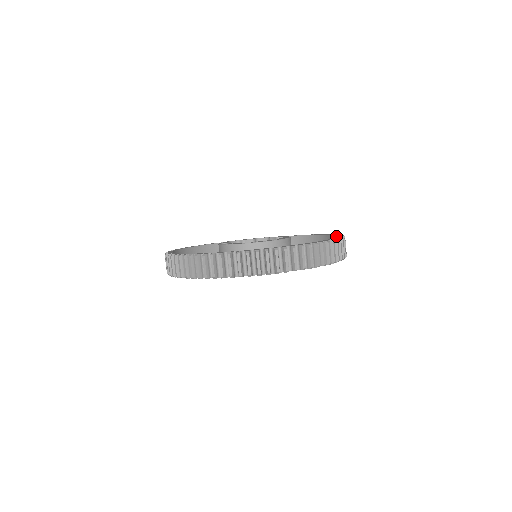
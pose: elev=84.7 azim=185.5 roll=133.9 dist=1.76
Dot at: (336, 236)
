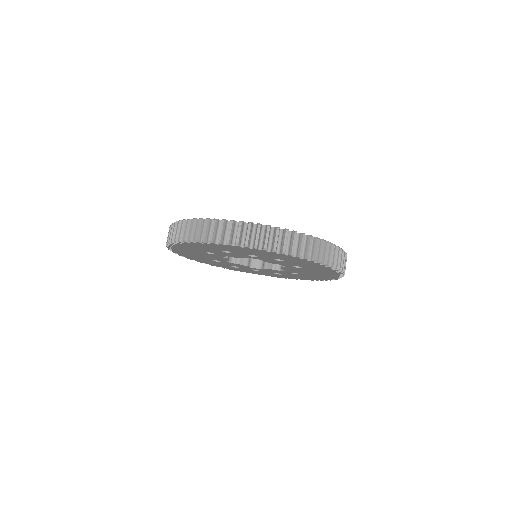
Dot at: (319, 241)
